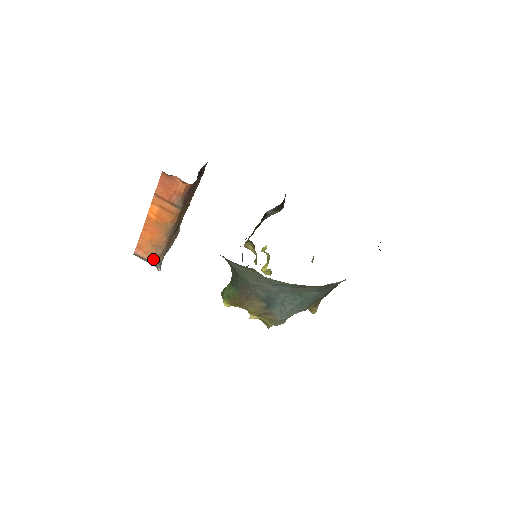
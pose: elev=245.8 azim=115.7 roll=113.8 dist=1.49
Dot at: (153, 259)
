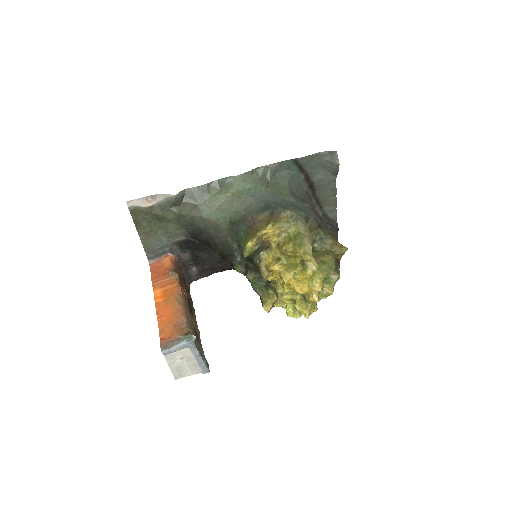
Dot at: (182, 335)
